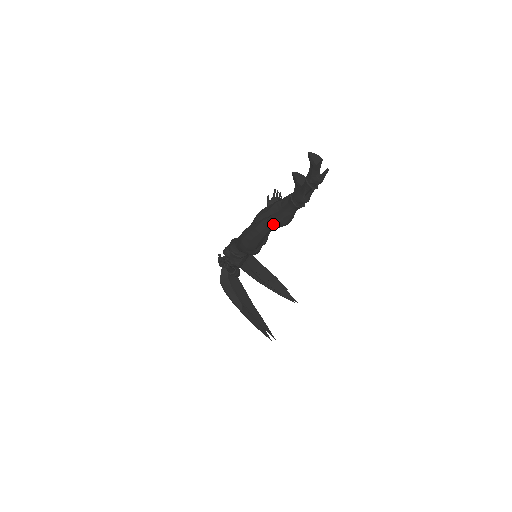
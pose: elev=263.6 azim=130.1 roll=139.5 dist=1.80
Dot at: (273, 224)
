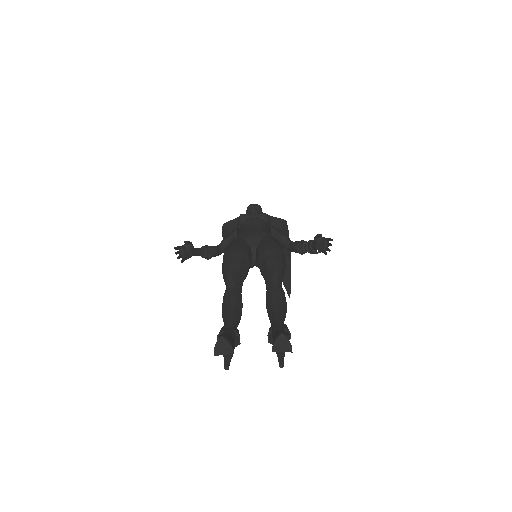
Dot at: (223, 301)
